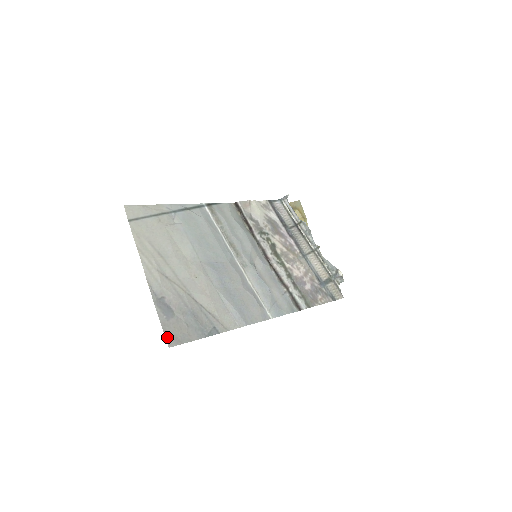
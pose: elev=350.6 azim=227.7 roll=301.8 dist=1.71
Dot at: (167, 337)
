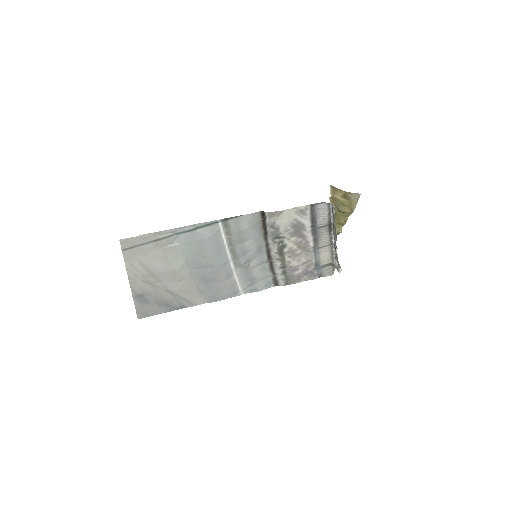
Dot at: (138, 315)
